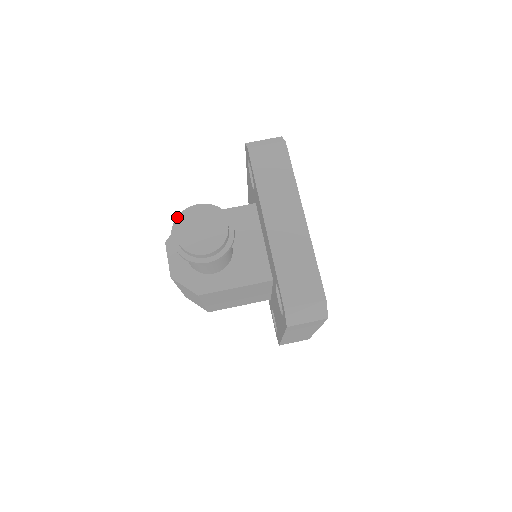
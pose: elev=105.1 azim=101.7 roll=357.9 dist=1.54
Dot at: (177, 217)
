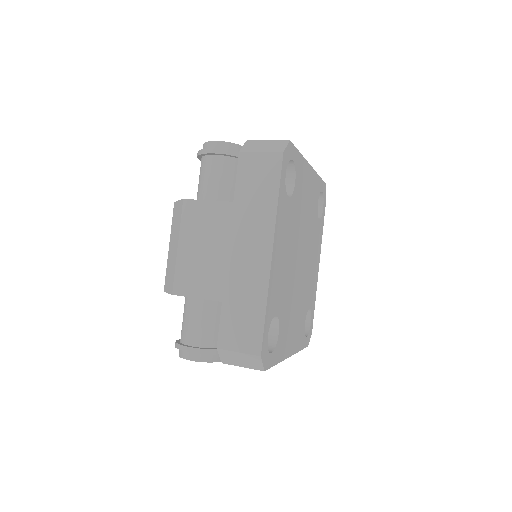
Dot at: occluded
